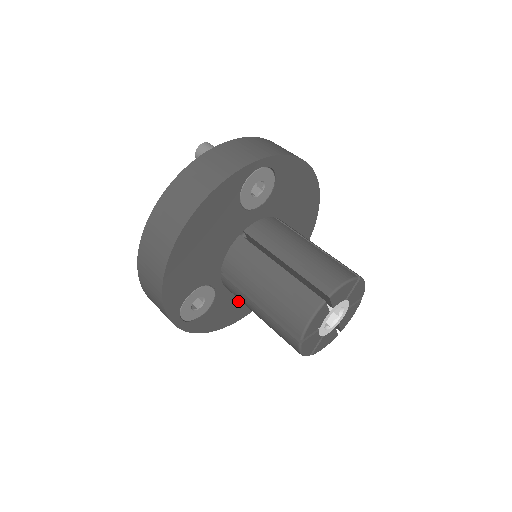
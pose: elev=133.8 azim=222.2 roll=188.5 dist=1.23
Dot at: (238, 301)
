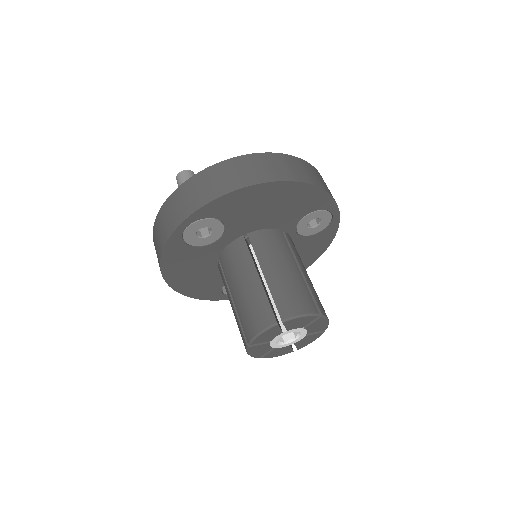
Dot at: occluded
